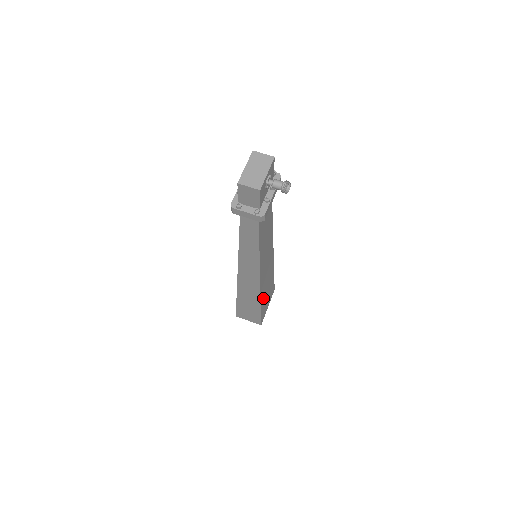
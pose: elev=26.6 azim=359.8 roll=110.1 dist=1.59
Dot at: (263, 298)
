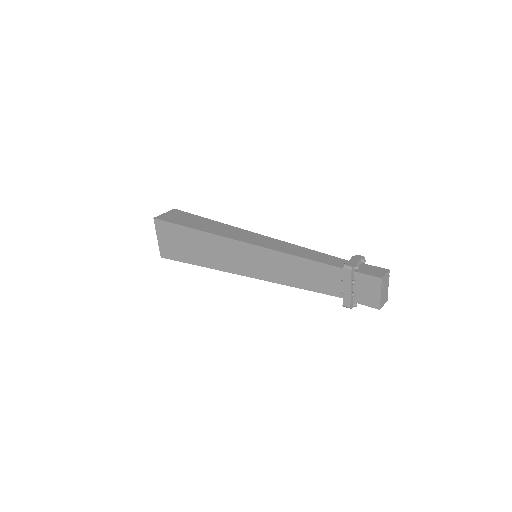
Dot at: occluded
